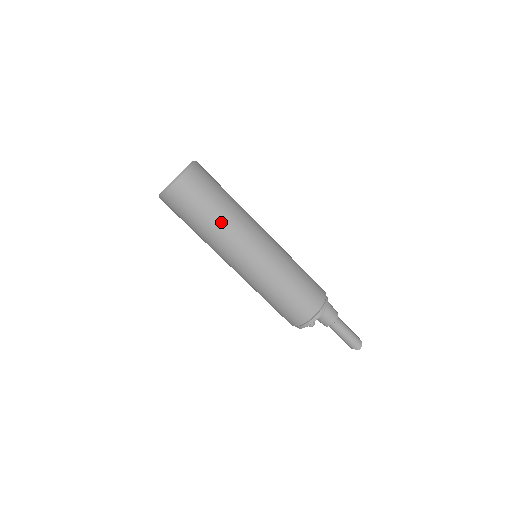
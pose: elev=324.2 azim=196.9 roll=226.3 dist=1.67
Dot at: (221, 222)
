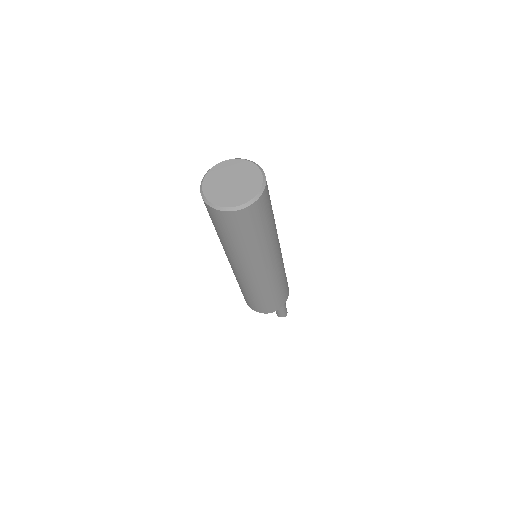
Dot at: (270, 237)
